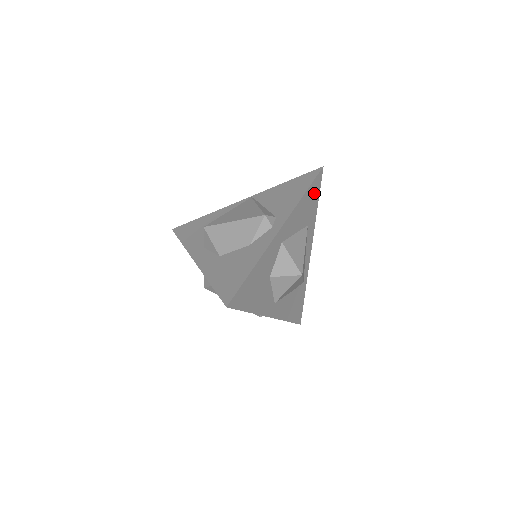
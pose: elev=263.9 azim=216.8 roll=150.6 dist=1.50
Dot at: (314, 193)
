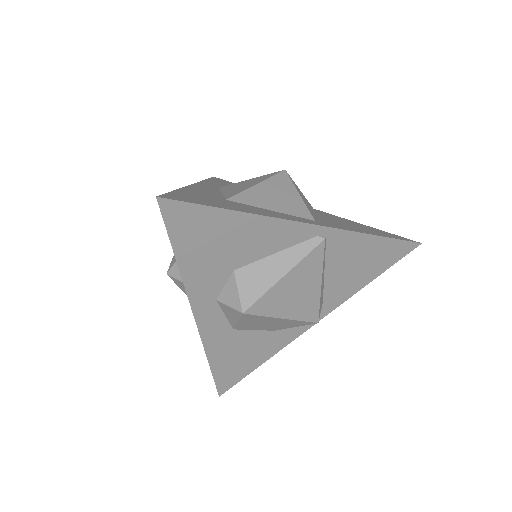
Dot at: occluded
